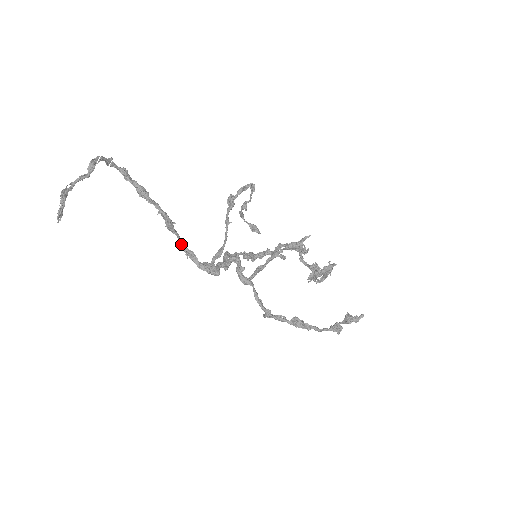
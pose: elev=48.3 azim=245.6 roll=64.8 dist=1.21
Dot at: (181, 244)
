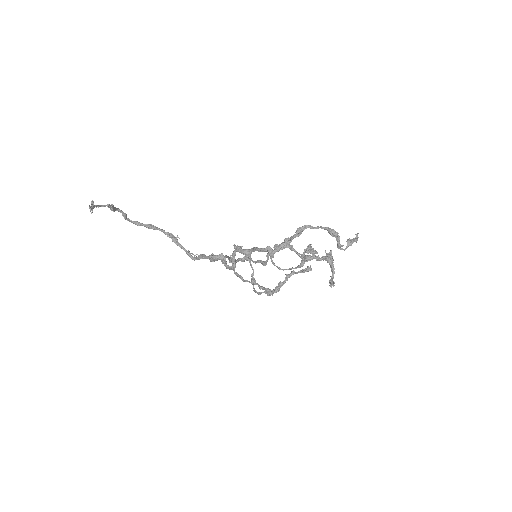
Dot at: (189, 252)
